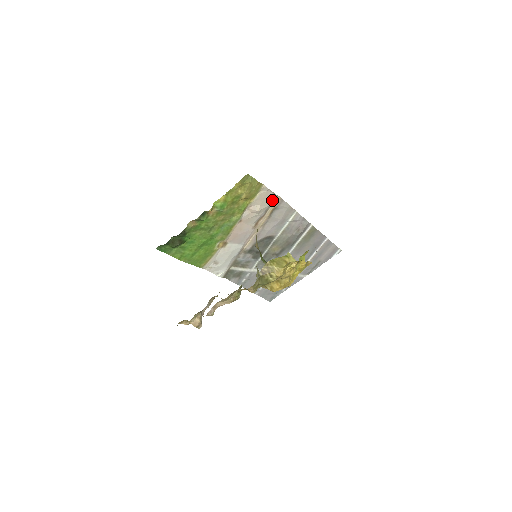
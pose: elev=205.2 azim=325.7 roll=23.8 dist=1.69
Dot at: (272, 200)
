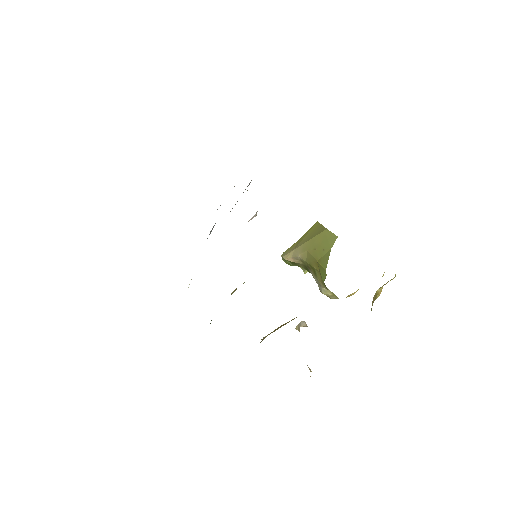
Dot at: occluded
